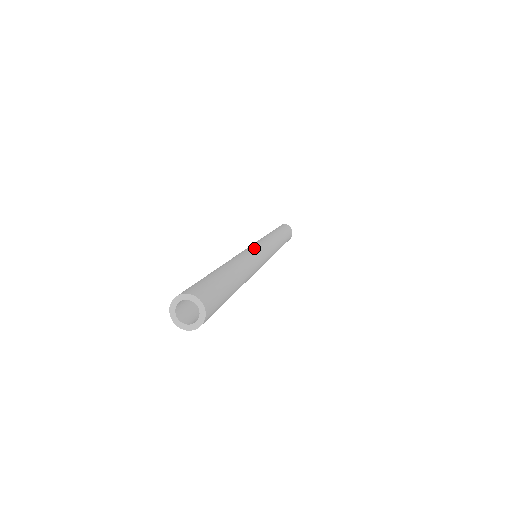
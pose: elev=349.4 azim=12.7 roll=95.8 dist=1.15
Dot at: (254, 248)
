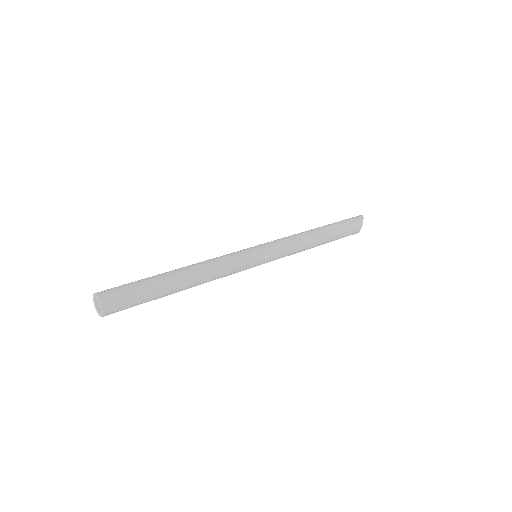
Dot at: (246, 254)
